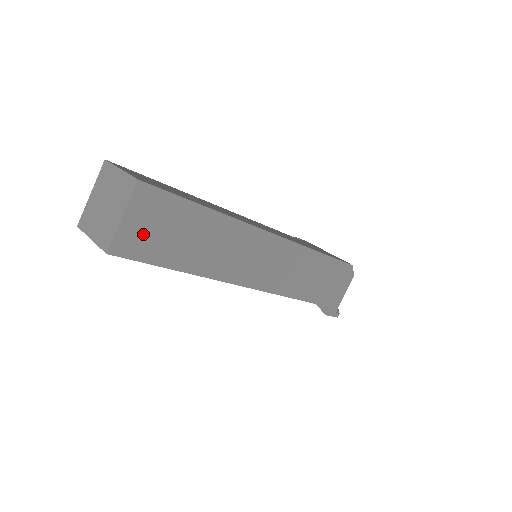
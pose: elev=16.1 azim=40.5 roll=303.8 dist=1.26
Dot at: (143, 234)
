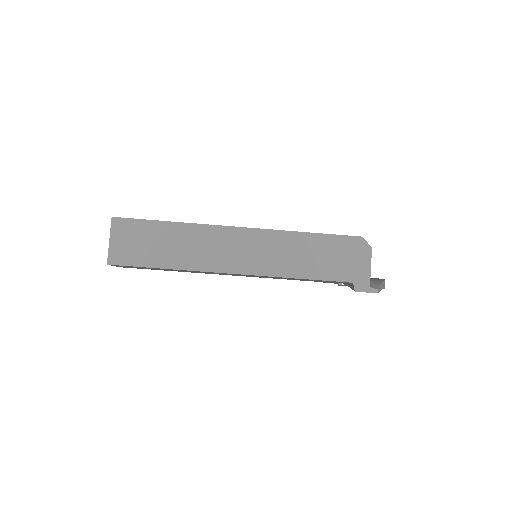
Dot at: (127, 248)
